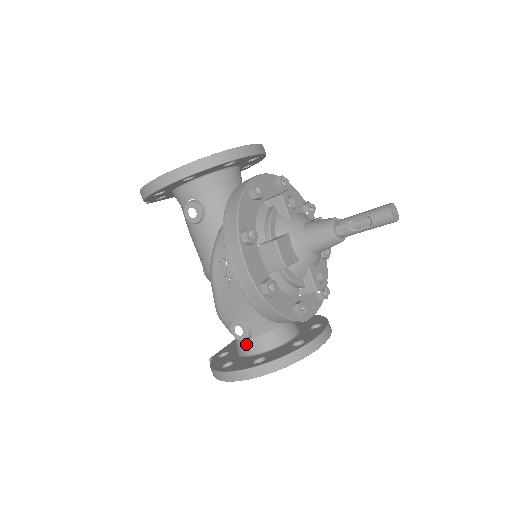
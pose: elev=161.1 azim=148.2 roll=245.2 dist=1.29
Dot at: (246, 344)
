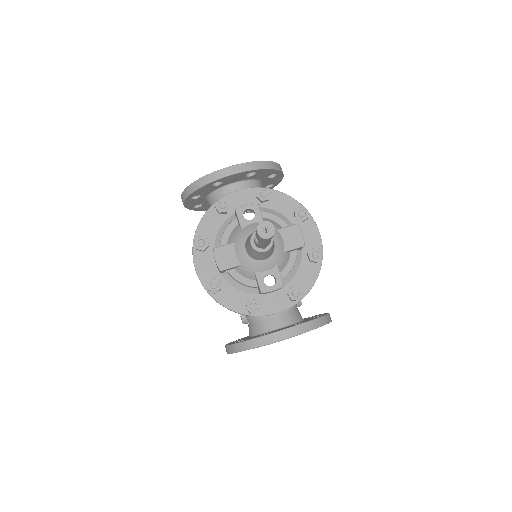
Dot at: occluded
